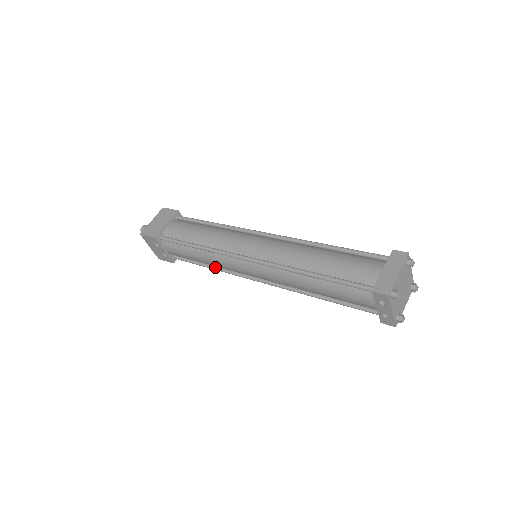
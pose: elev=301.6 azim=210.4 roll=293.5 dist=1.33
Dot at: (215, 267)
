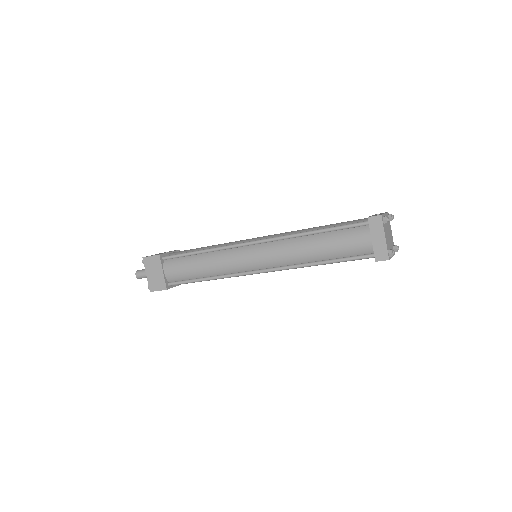
Dot at: occluded
